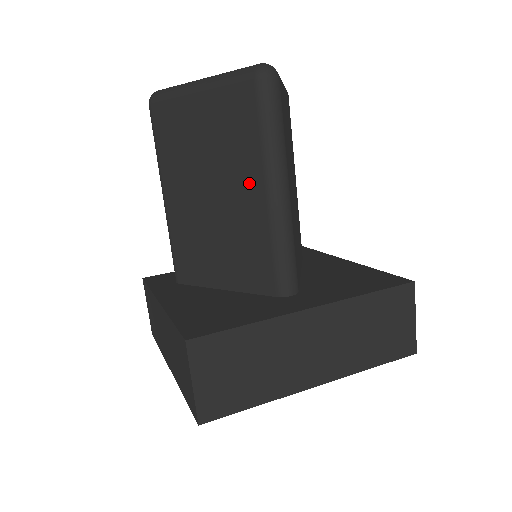
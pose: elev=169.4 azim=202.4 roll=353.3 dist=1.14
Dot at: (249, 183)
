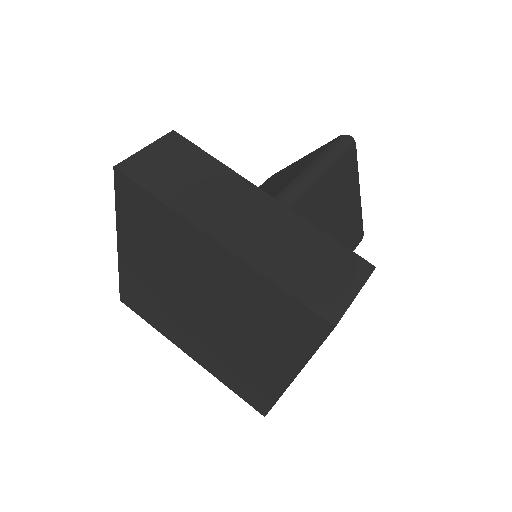
Dot at: (293, 175)
